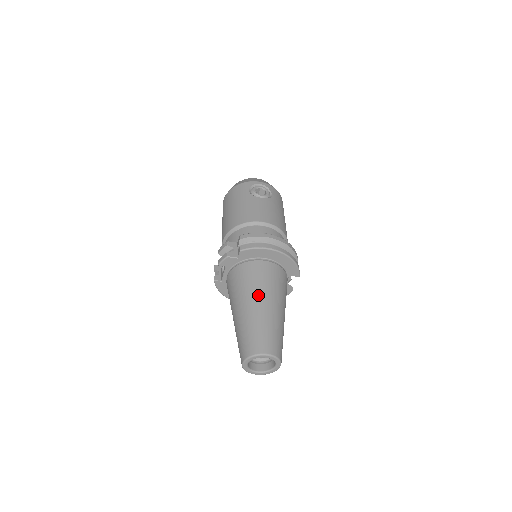
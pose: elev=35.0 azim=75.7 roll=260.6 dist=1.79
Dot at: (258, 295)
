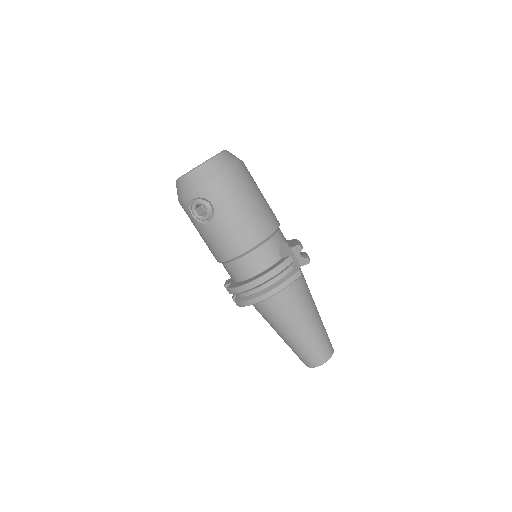
Dot at: (278, 330)
